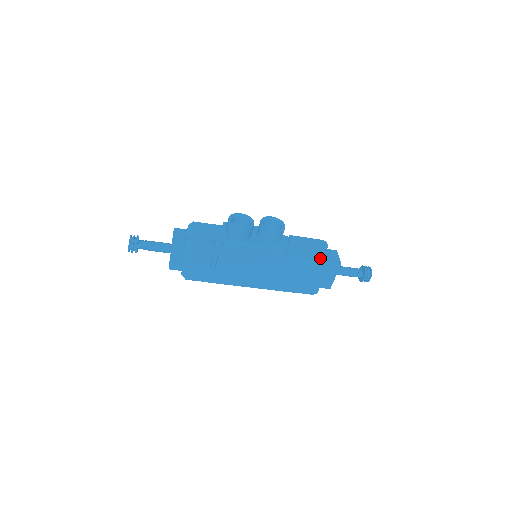
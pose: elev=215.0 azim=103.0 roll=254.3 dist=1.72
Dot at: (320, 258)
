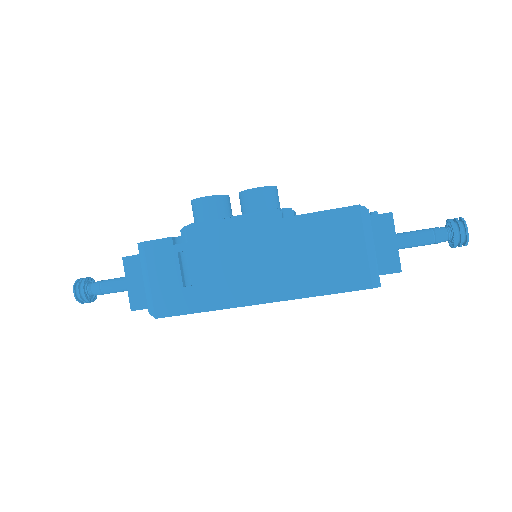
Dot at: (345, 207)
